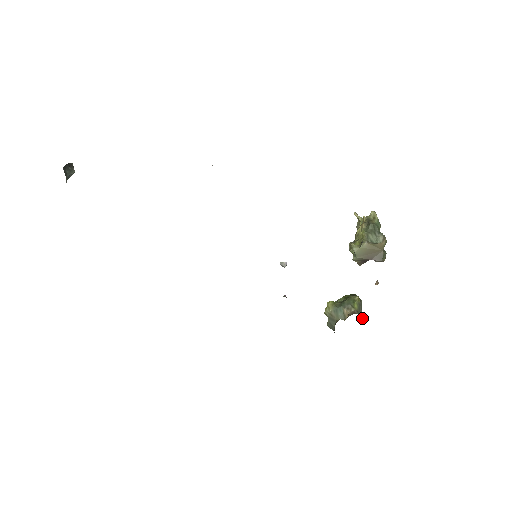
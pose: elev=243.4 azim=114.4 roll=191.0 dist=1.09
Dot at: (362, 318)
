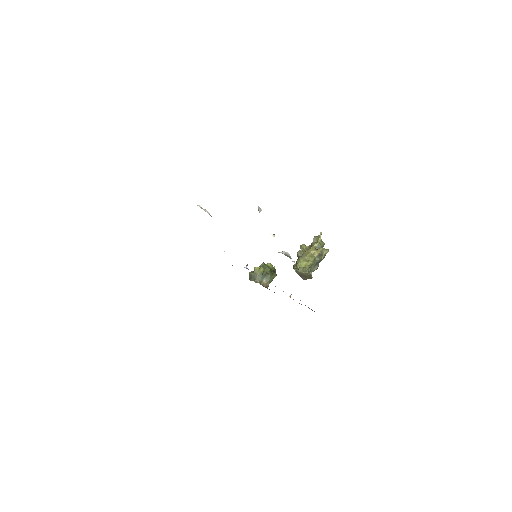
Dot at: occluded
